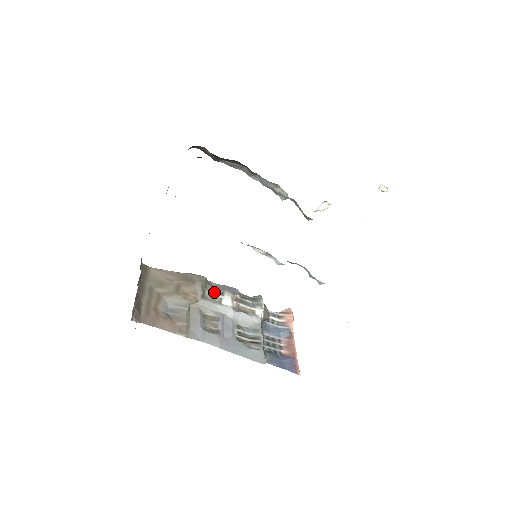
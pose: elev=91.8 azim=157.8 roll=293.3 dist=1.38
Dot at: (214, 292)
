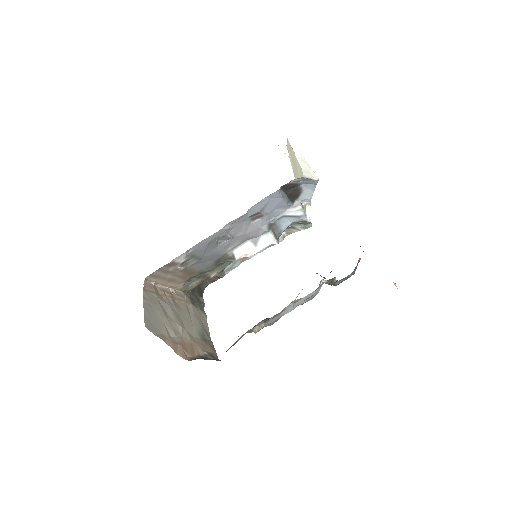
Dot at: (276, 314)
